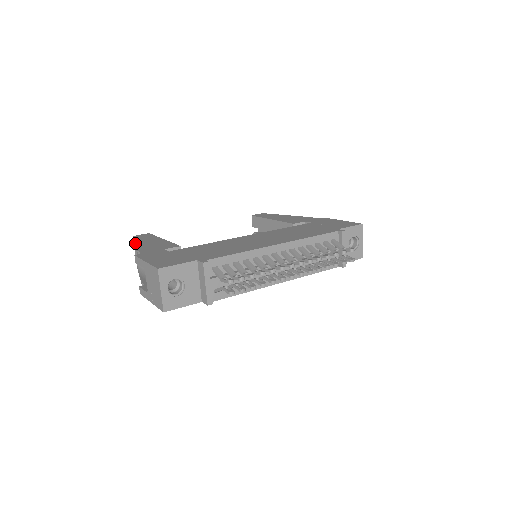
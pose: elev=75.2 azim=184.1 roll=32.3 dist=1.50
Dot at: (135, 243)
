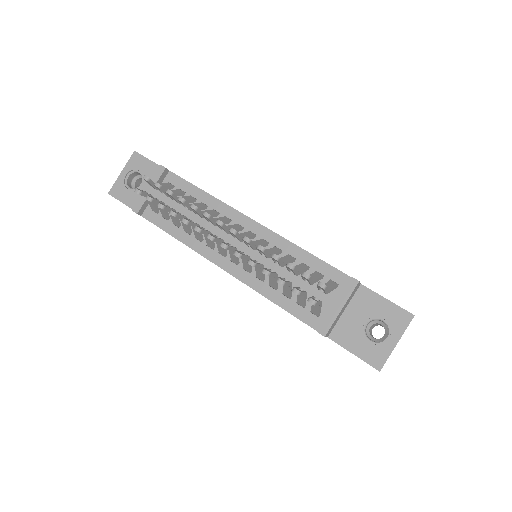
Dot at: occluded
